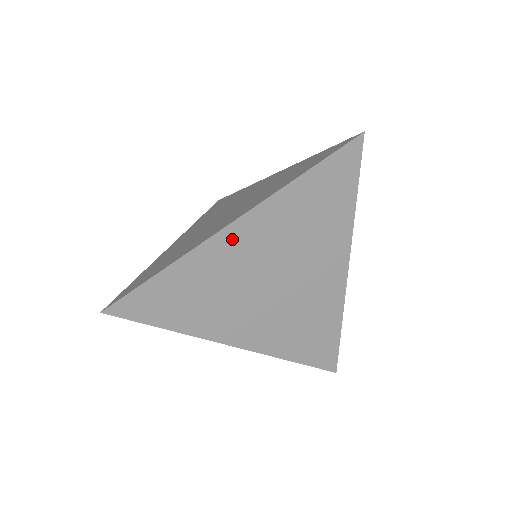
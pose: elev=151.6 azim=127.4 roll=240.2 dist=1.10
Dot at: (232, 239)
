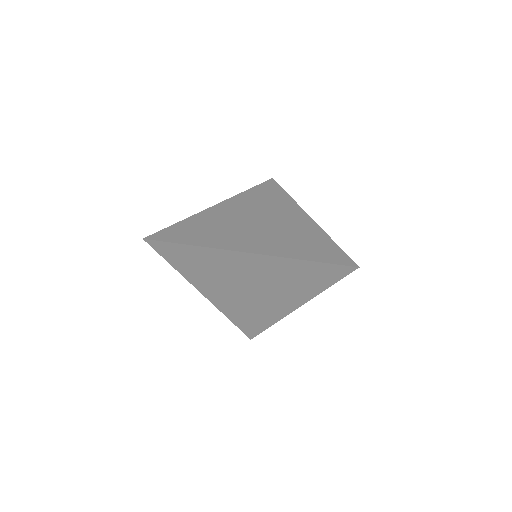
Dot at: (219, 209)
